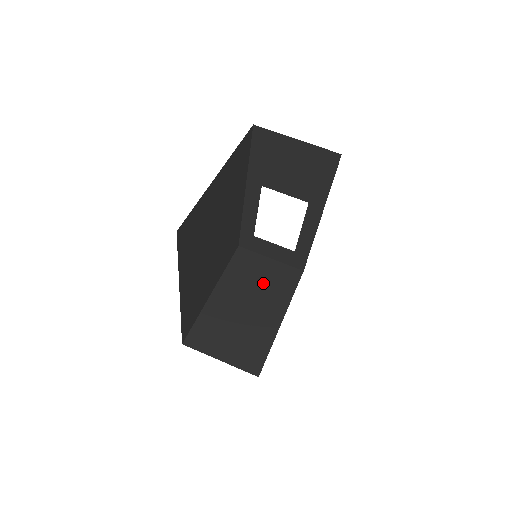
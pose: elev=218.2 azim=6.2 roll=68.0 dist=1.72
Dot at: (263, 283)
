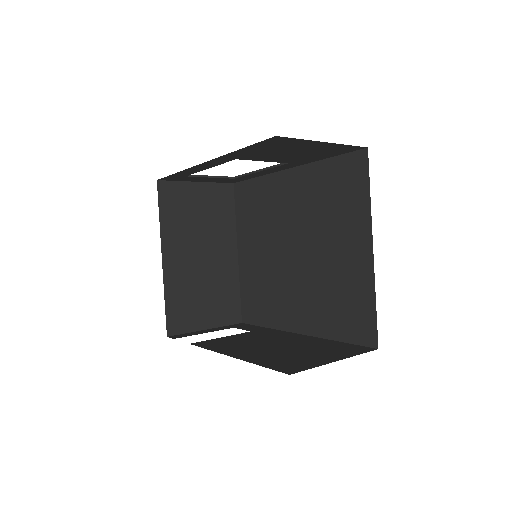
Dot at: (204, 221)
